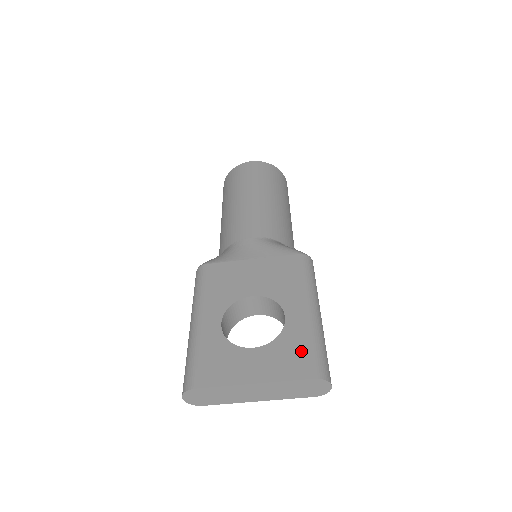
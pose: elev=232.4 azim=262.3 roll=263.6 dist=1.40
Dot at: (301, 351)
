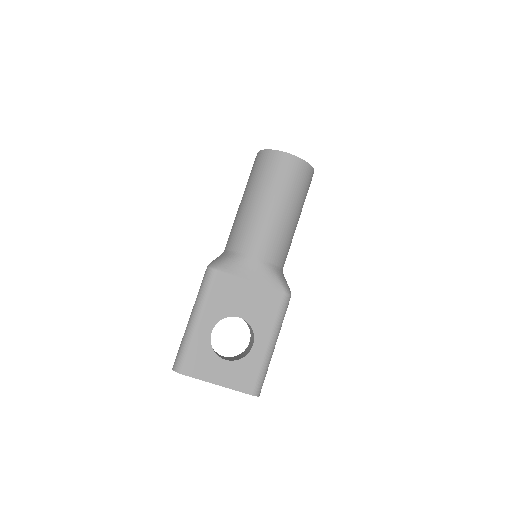
Dot at: (252, 374)
